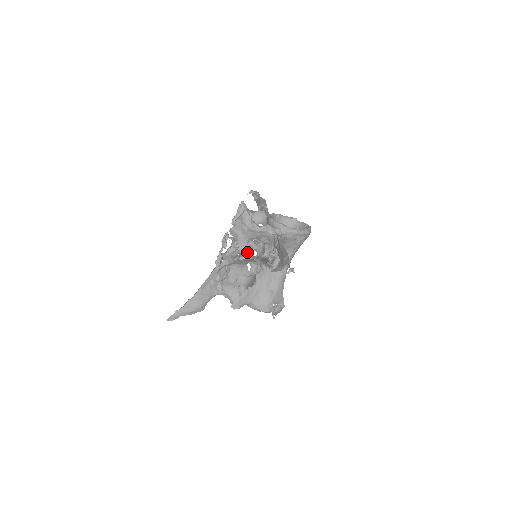
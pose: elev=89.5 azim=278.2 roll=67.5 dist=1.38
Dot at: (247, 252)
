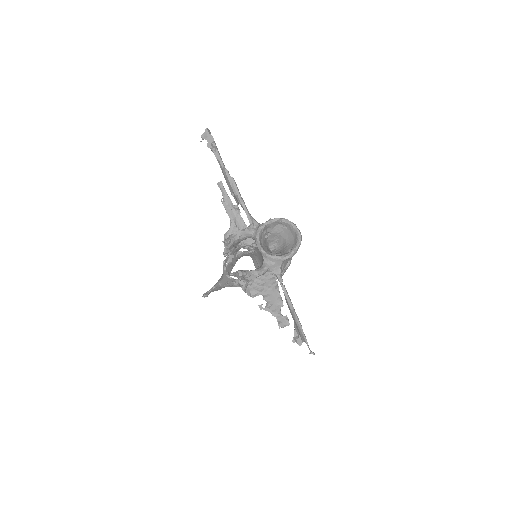
Dot at: occluded
